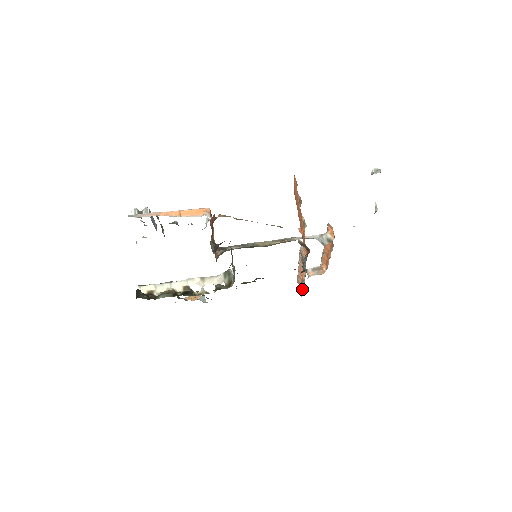
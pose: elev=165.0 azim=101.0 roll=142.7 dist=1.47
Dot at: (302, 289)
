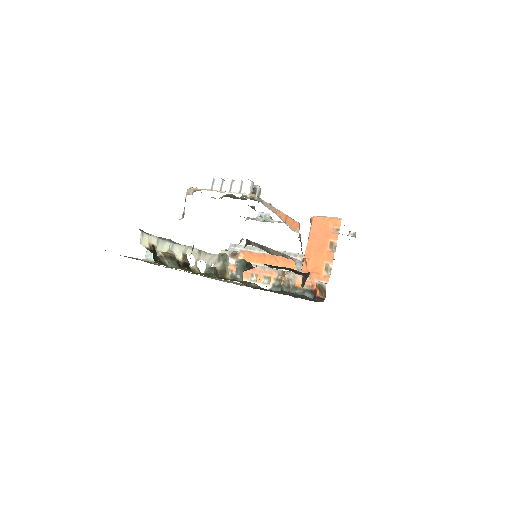
Dot at: occluded
